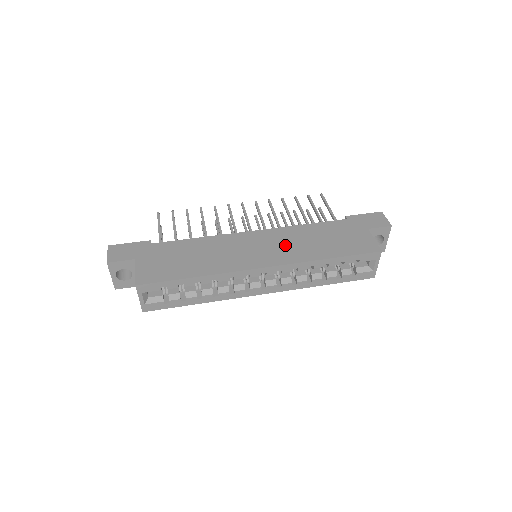
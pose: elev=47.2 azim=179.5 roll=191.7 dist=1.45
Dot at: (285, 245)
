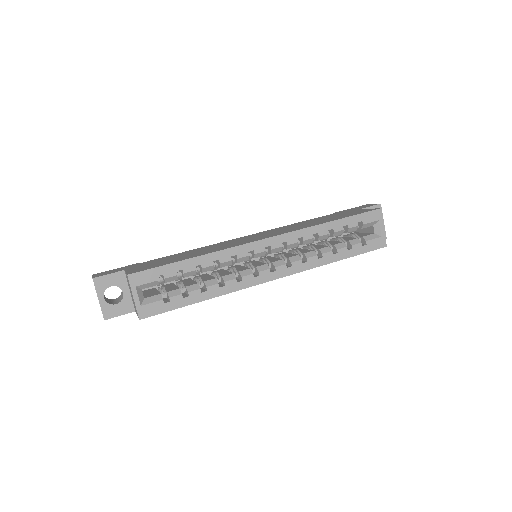
Dot at: (282, 230)
